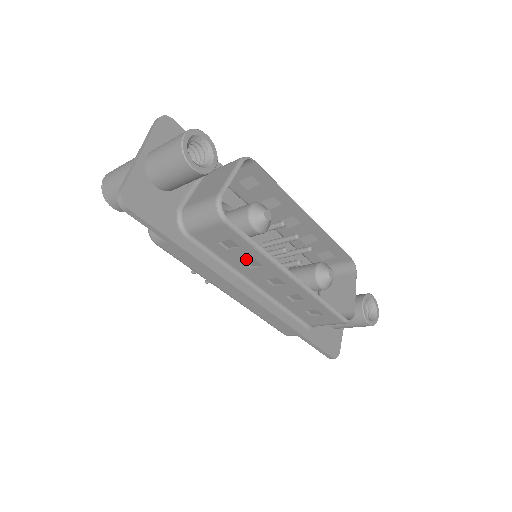
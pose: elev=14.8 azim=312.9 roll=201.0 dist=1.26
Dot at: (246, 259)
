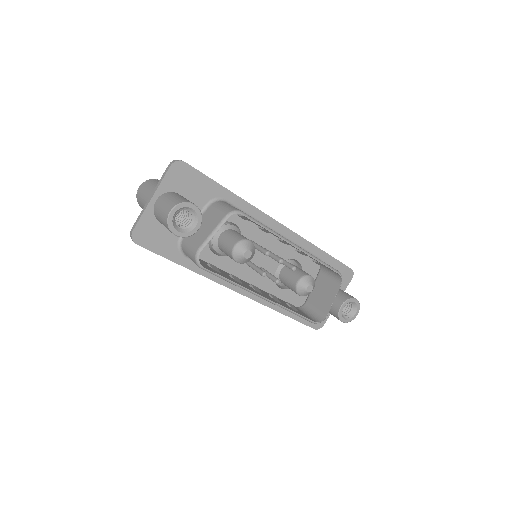
Dot at: occluded
